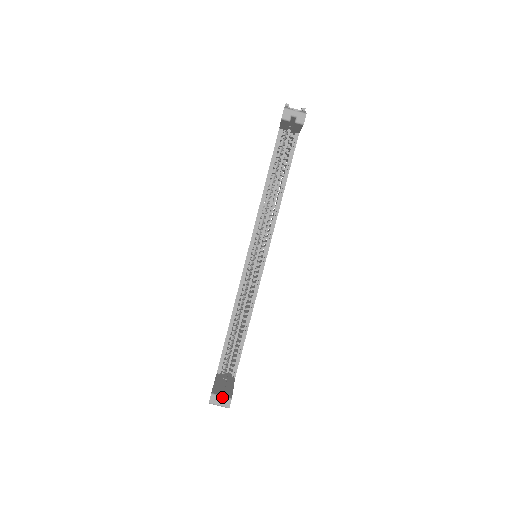
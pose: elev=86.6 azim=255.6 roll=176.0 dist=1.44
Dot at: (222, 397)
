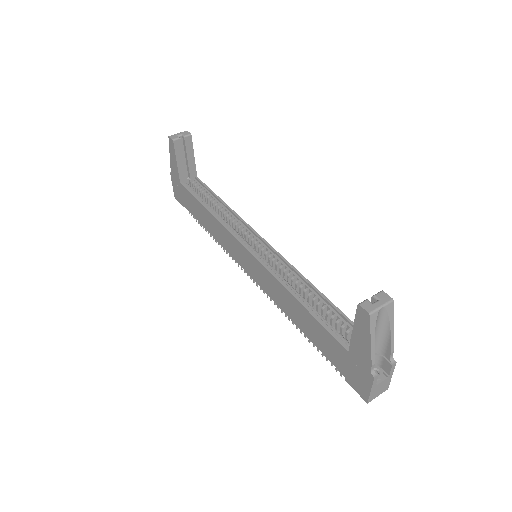
Dot at: occluded
